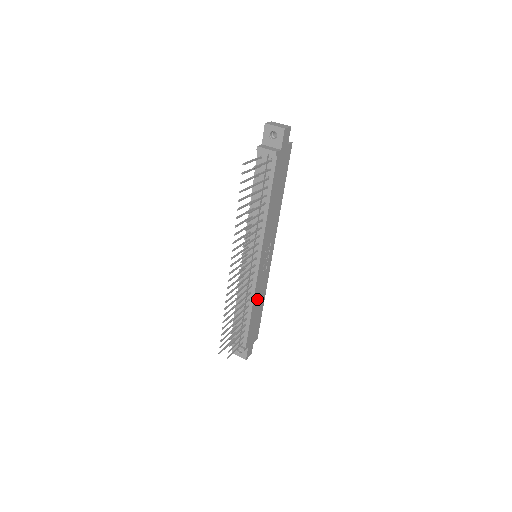
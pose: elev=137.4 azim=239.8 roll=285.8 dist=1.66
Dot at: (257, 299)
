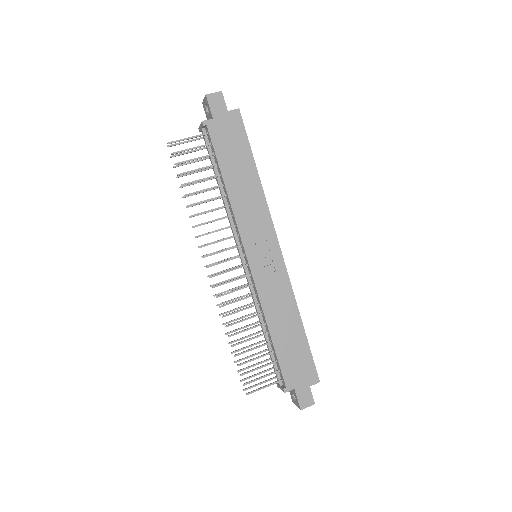
Dot at: (276, 314)
